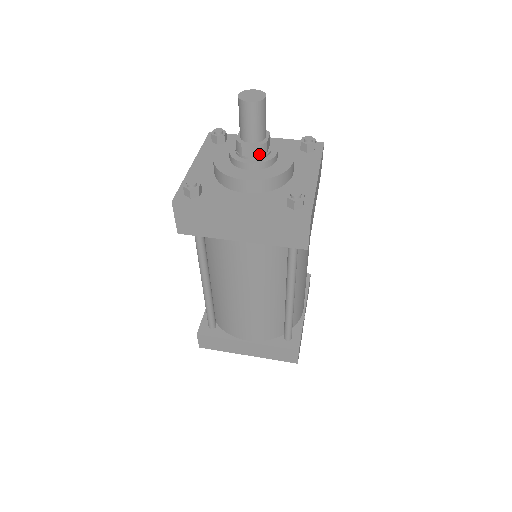
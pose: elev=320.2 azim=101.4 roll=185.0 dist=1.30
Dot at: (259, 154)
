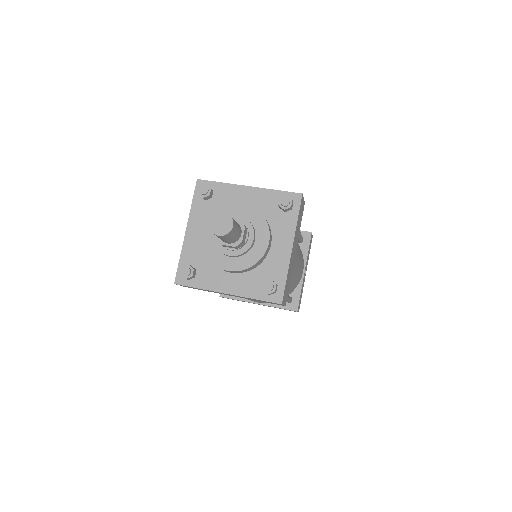
Dot at: (237, 248)
